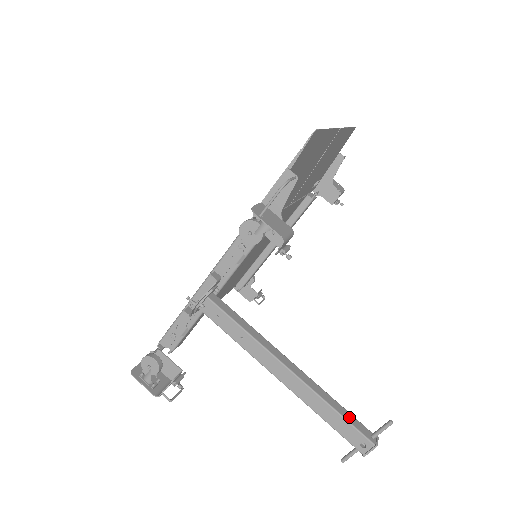
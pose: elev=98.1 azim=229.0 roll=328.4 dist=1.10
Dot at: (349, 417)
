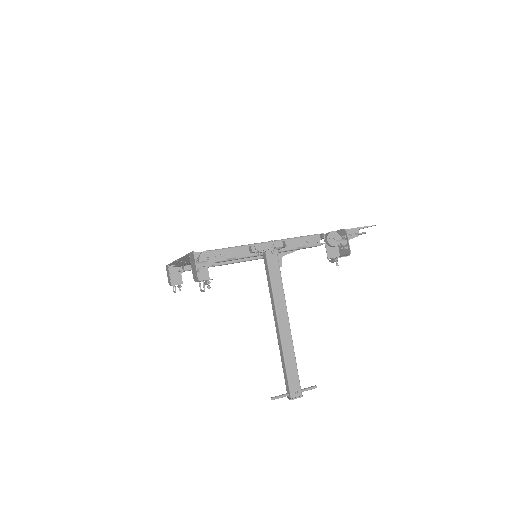
Dot at: (297, 372)
